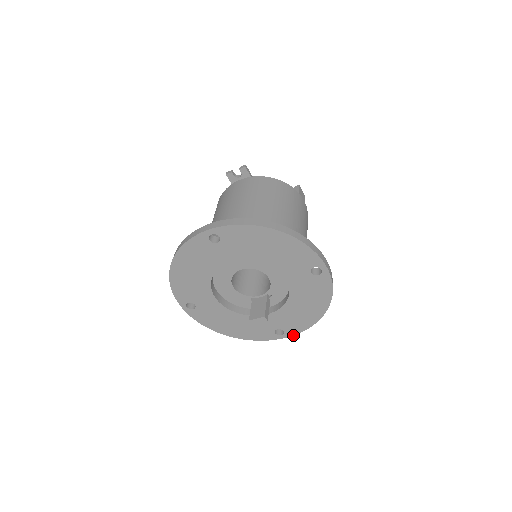
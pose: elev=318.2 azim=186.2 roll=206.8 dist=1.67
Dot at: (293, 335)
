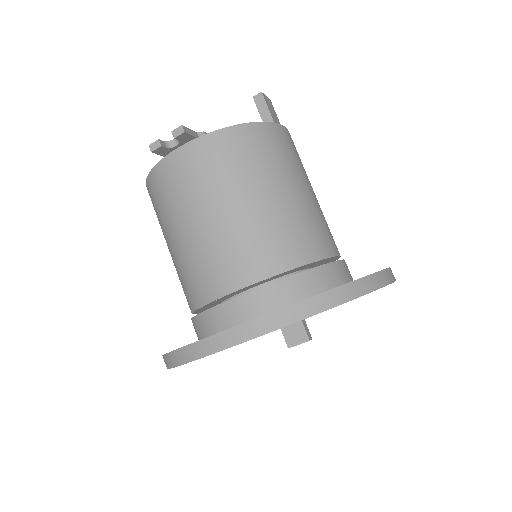
Dot at: occluded
